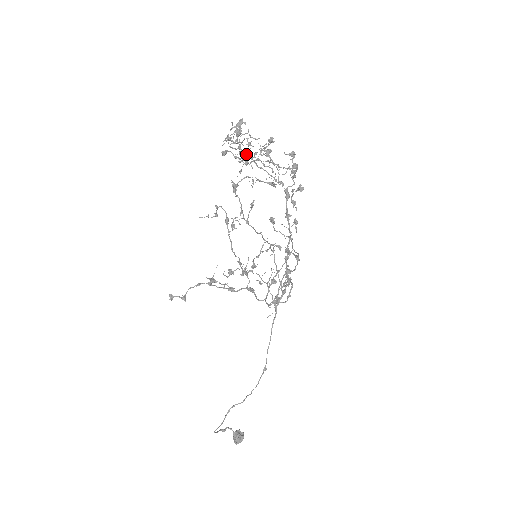
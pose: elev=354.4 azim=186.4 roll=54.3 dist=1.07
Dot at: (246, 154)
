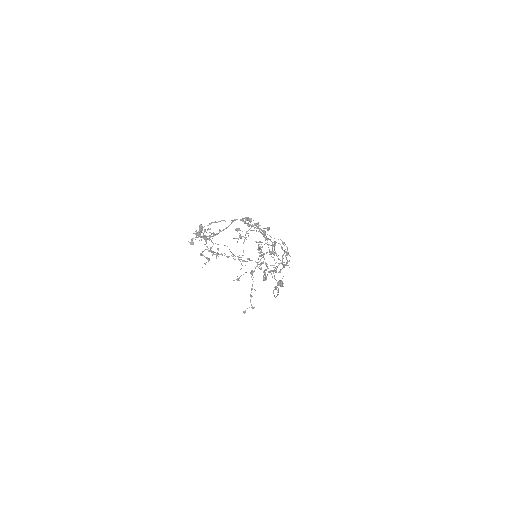
Dot at: (200, 229)
